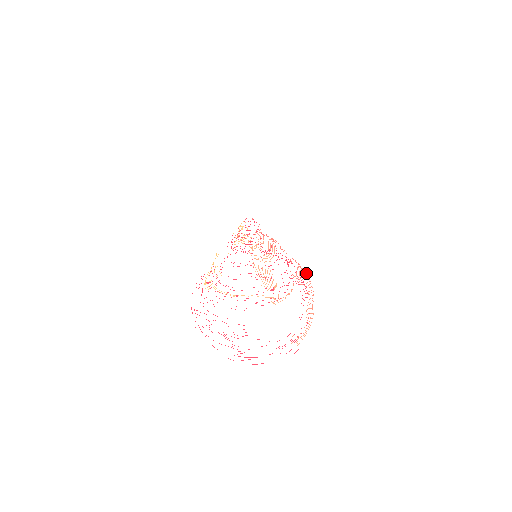
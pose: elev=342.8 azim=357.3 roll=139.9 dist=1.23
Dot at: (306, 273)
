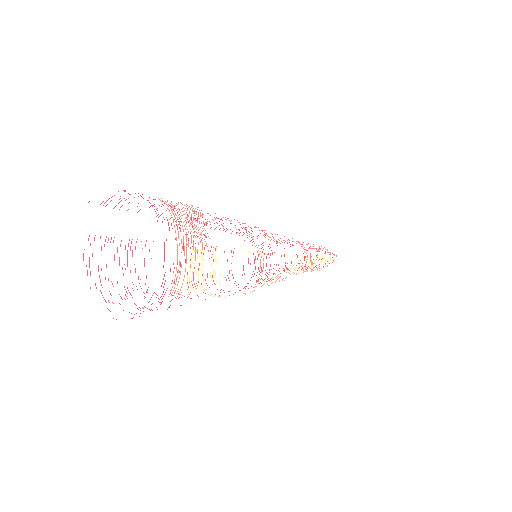
Dot at: (171, 206)
